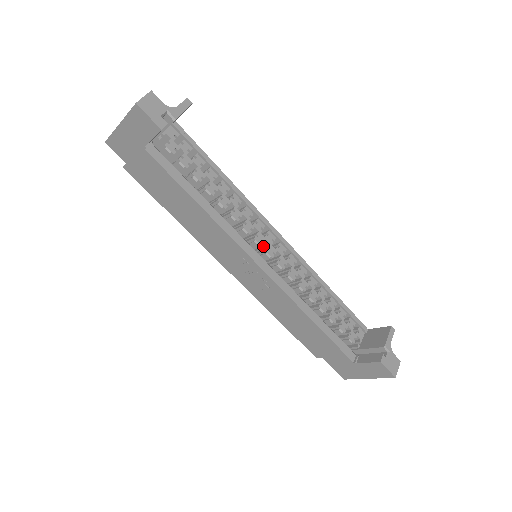
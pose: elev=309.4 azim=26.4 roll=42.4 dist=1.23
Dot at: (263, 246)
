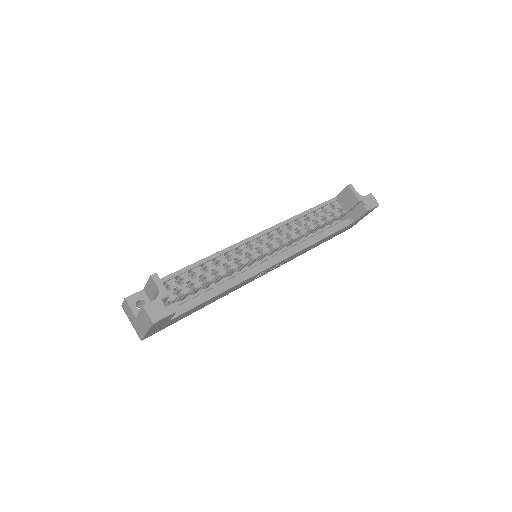
Dot at: occluded
